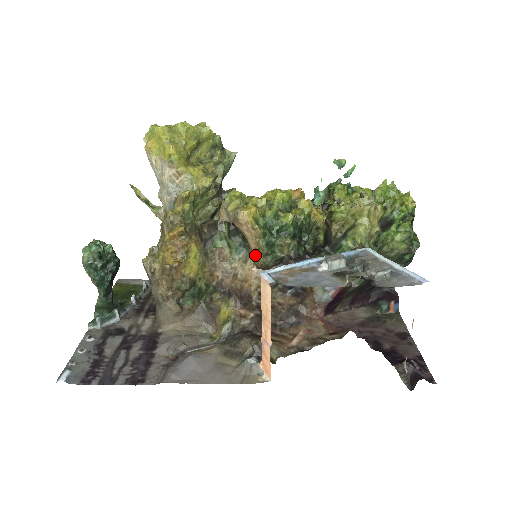
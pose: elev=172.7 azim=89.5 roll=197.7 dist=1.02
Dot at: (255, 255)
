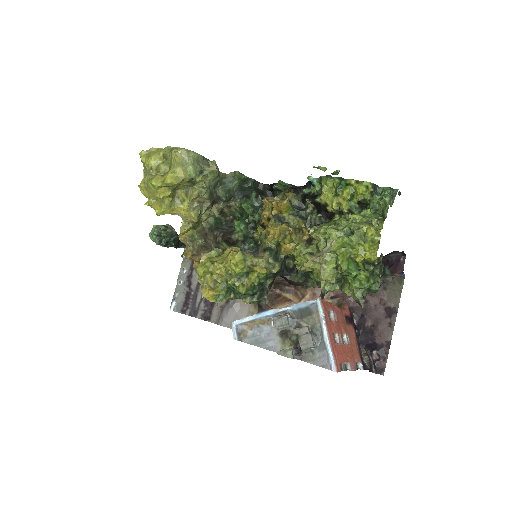
Dot at: occluded
